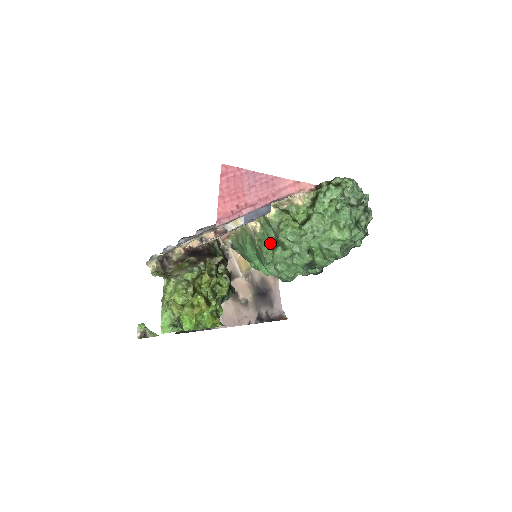
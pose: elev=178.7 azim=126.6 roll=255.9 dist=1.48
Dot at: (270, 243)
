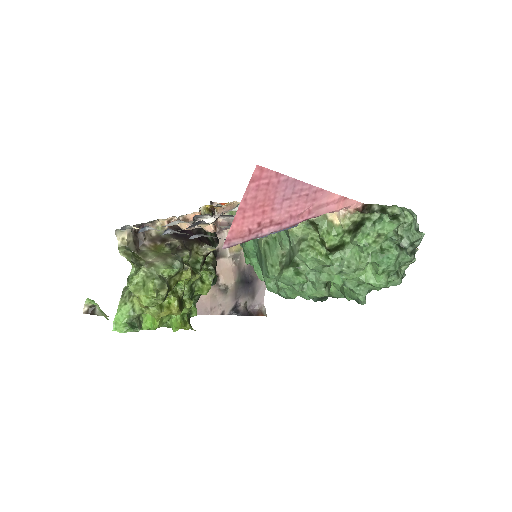
Dot at: (280, 255)
